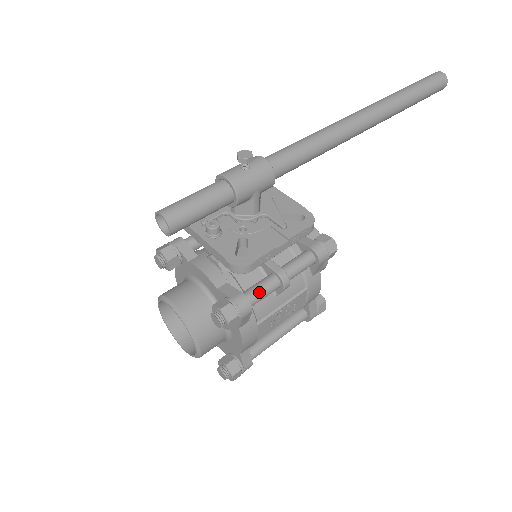
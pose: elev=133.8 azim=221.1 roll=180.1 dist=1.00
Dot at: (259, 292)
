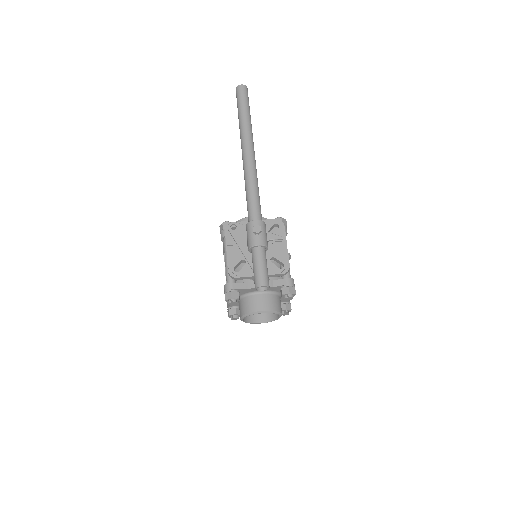
Dot at: occluded
